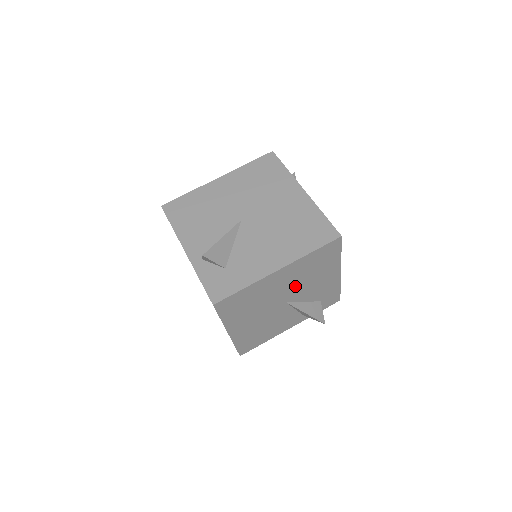
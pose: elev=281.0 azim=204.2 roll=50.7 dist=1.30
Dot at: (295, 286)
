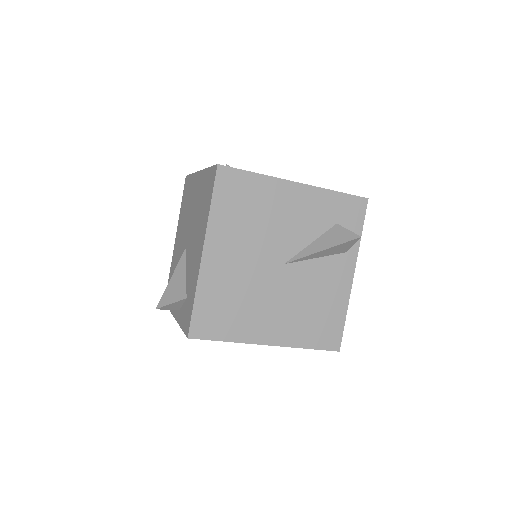
Dot at: (261, 244)
